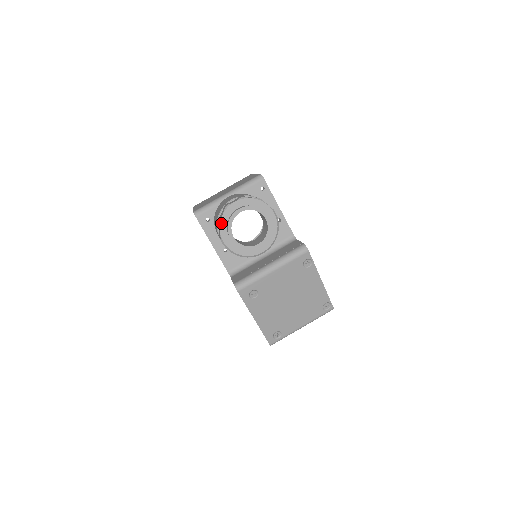
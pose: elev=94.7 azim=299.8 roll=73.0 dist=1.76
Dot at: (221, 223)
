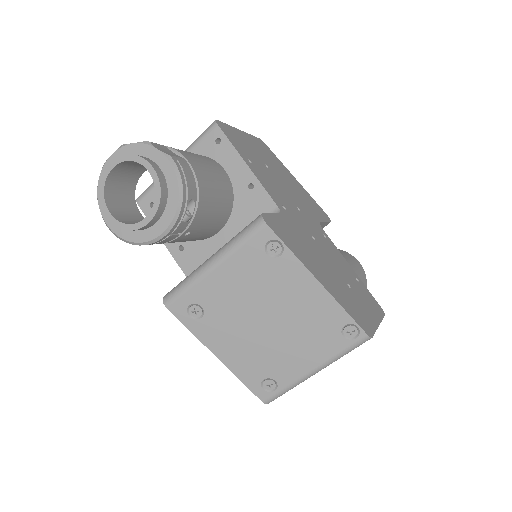
Dot at: occluded
